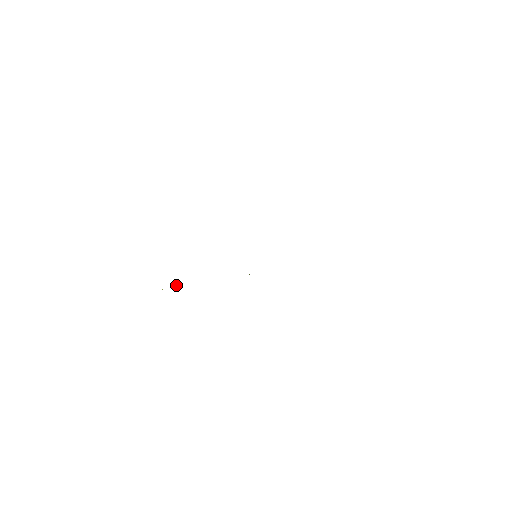
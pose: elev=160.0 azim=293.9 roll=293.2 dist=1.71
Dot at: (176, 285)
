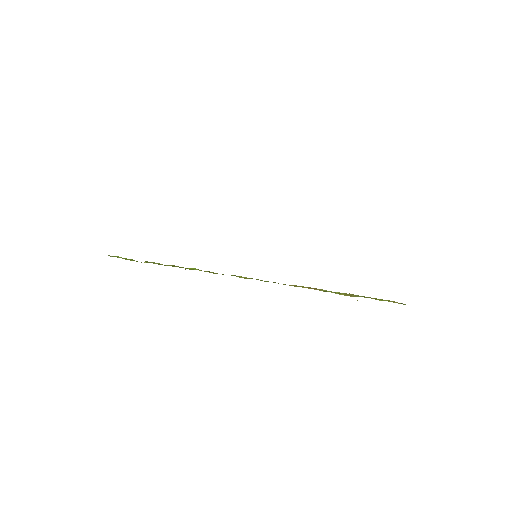
Dot at: occluded
